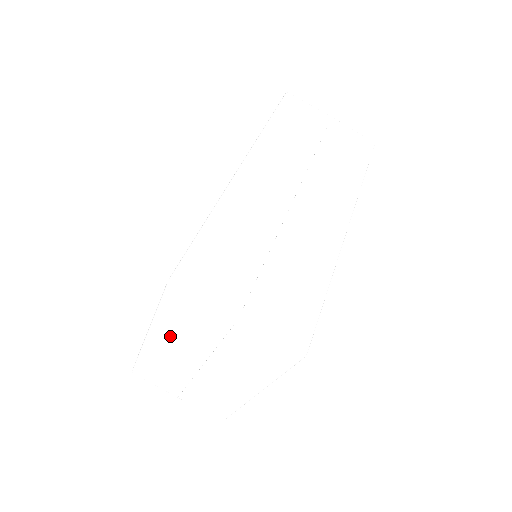
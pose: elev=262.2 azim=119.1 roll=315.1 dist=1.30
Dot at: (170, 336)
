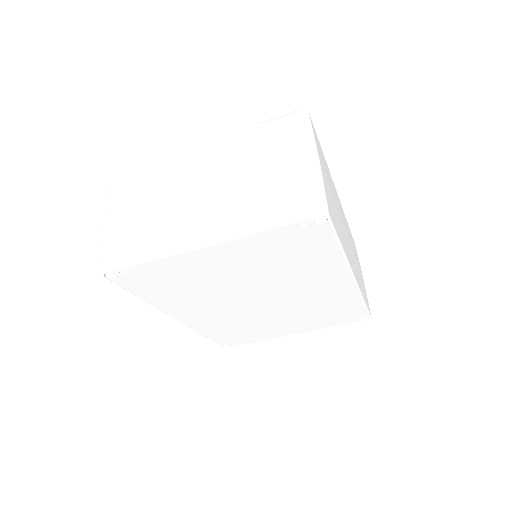
Dot at: (228, 149)
